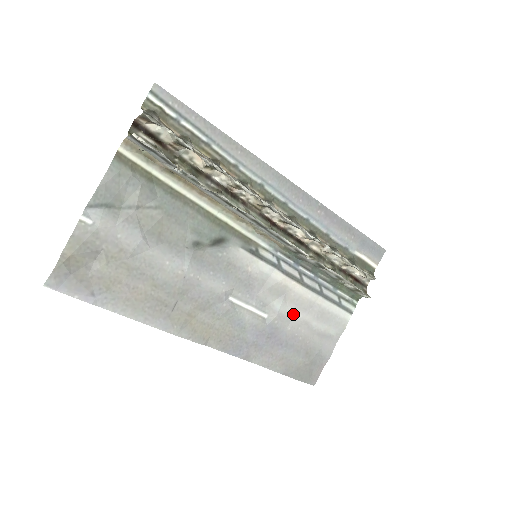
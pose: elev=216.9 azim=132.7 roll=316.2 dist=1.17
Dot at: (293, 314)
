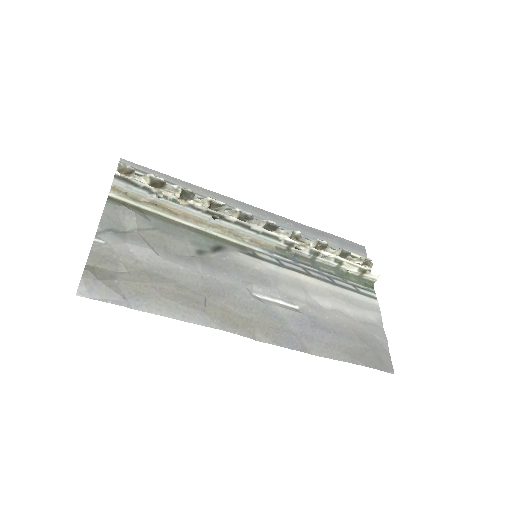
Dot at: (322, 304)
